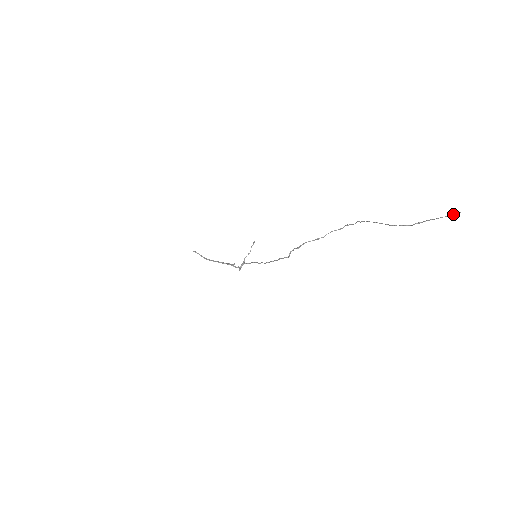
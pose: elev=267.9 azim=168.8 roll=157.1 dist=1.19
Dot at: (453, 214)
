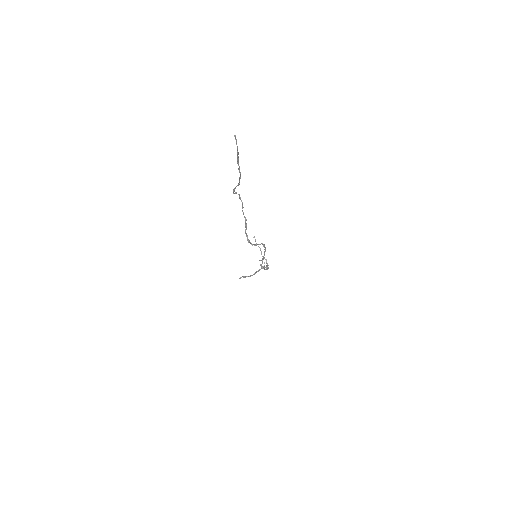
Dot at: occluded
